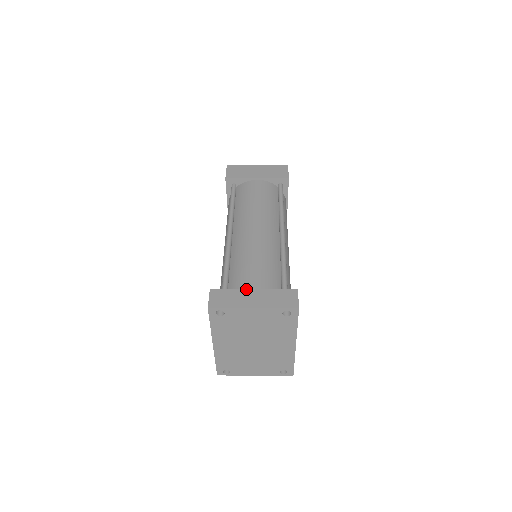
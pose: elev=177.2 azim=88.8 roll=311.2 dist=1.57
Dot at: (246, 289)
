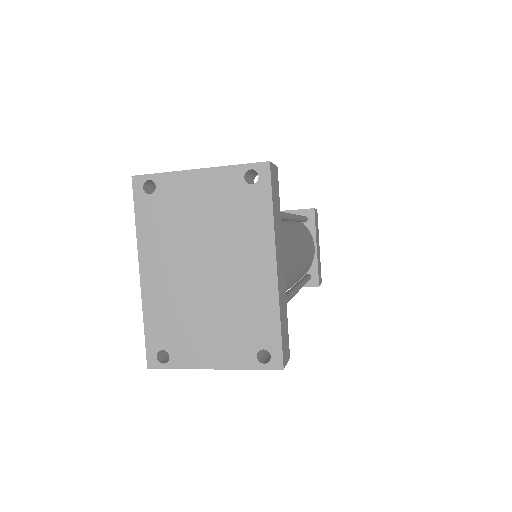
Dot at: occluded
